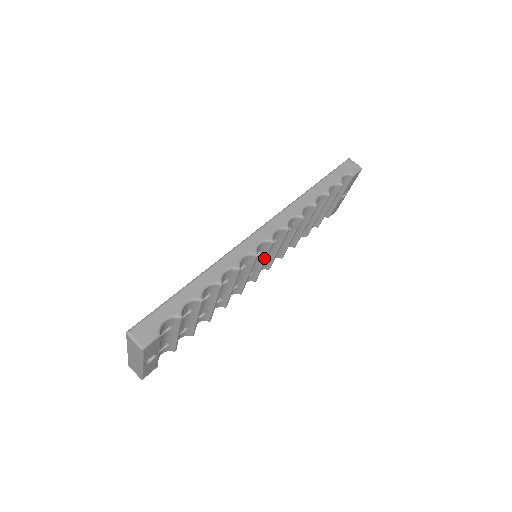
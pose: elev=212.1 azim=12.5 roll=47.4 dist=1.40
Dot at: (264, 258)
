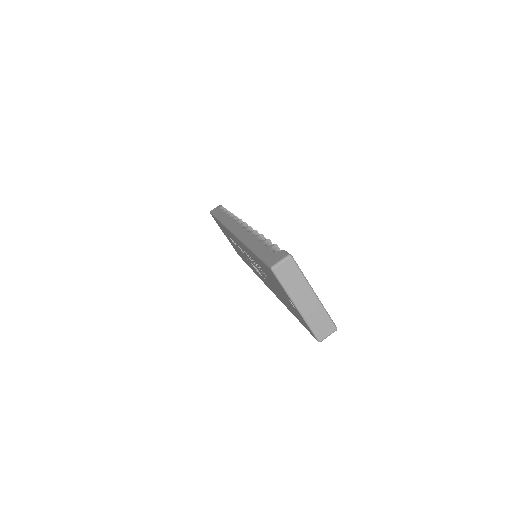
Dot at: occluded
